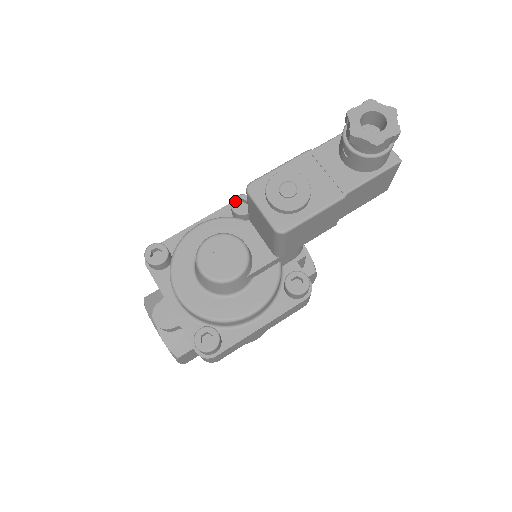
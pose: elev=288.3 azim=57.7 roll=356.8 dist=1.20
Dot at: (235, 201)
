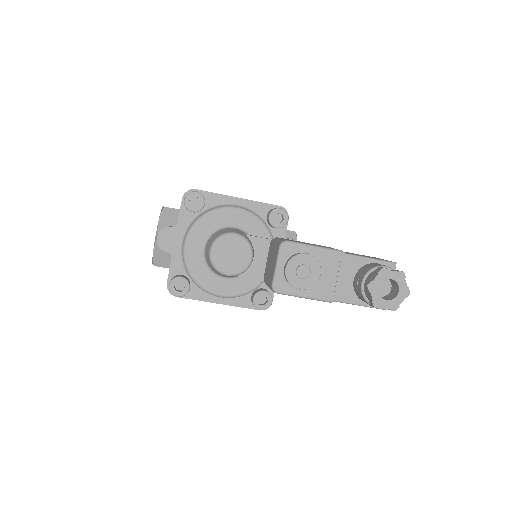
Dot at: (276, 212)
